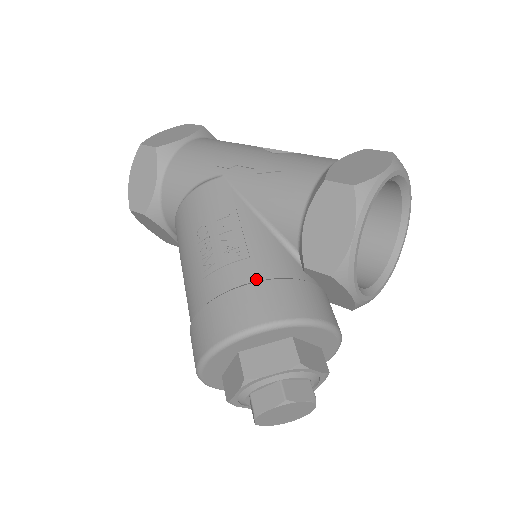
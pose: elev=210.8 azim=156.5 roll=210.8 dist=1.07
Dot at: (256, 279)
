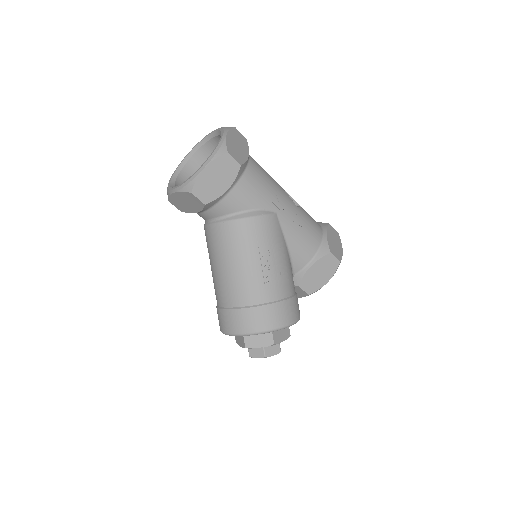
Dot at: (291, 295)
